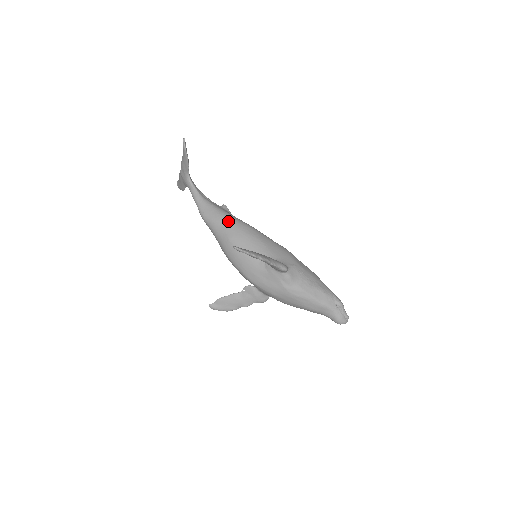
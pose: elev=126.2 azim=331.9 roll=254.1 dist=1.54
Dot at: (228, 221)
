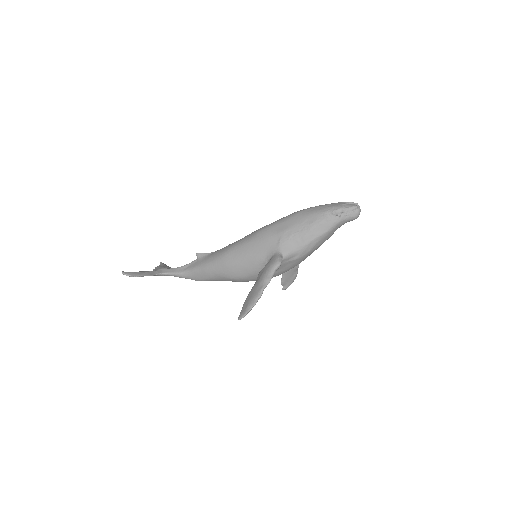
Dot at: (213, 270)
